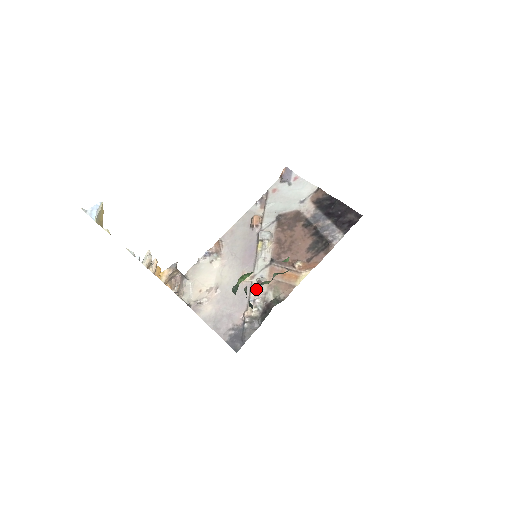
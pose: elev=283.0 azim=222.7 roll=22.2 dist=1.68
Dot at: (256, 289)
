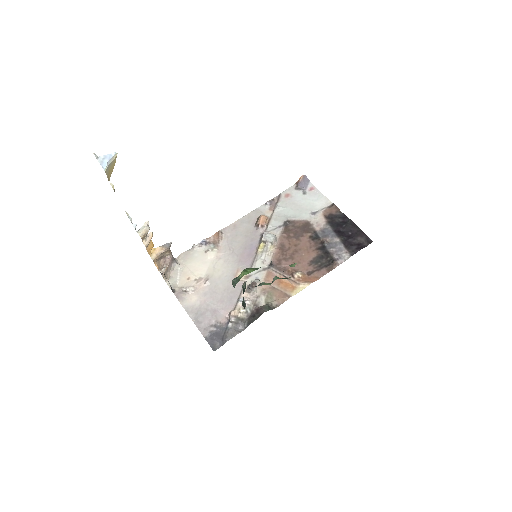
Dot at: (249, 290)
